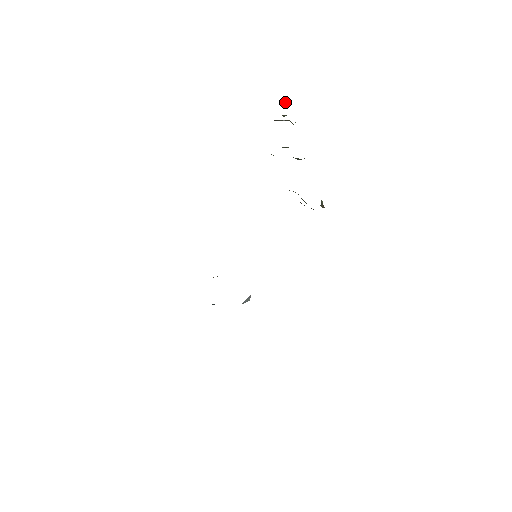
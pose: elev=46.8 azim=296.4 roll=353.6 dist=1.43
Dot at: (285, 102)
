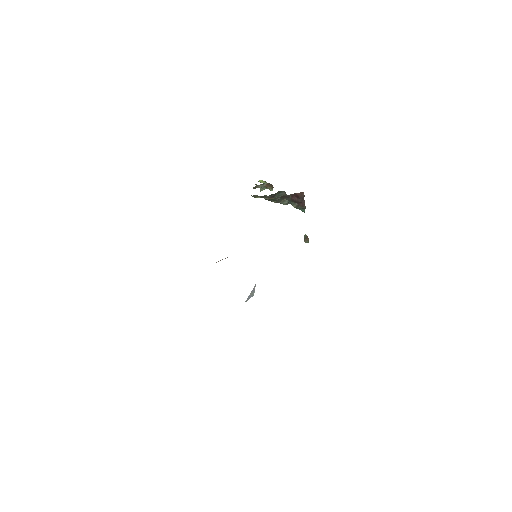
Dot at: (261, 180)
